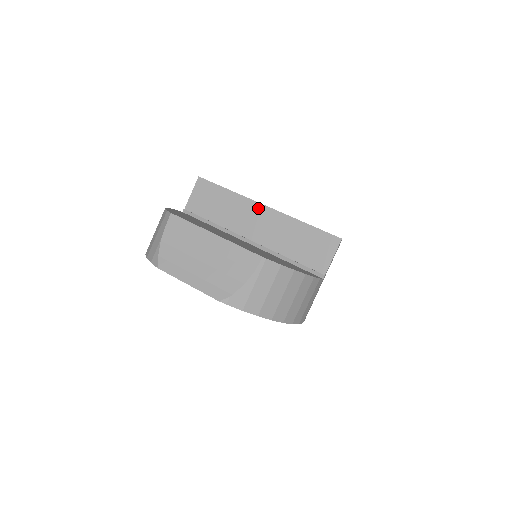
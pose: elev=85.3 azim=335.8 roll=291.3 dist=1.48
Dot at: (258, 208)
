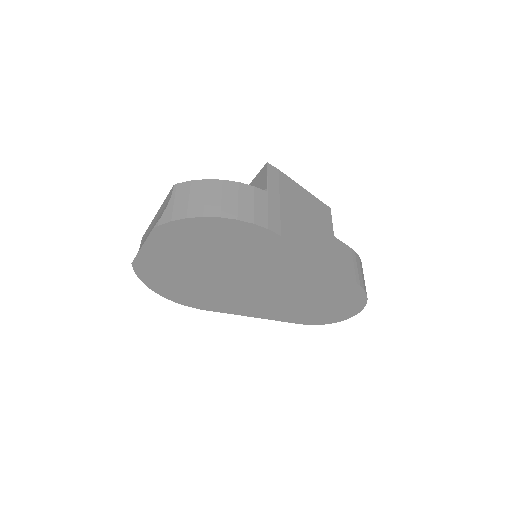
Dot at: occluded
